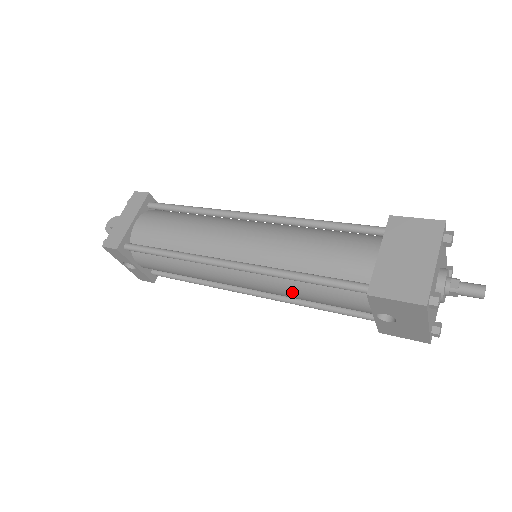
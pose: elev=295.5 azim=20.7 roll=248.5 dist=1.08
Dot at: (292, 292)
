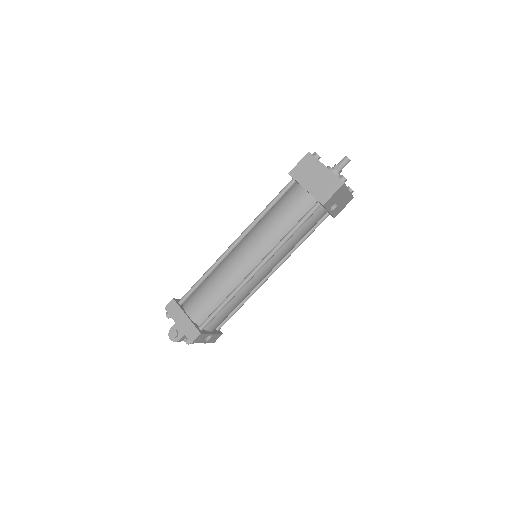
Dot at: (292, 245)
